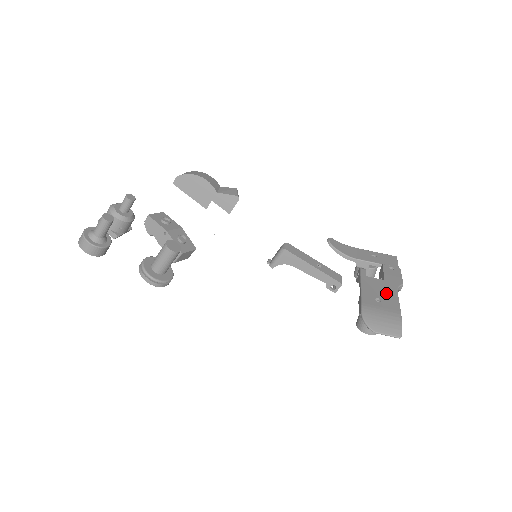
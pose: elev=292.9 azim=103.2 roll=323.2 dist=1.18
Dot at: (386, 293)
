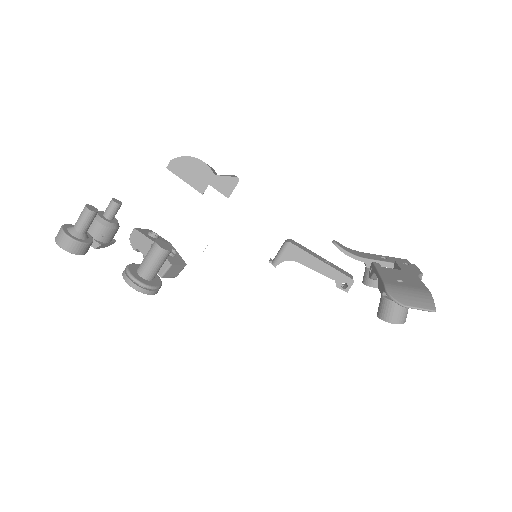
Dot at: (407, 277)
